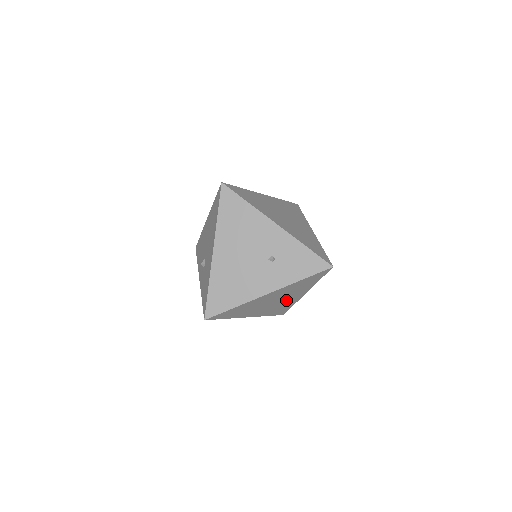
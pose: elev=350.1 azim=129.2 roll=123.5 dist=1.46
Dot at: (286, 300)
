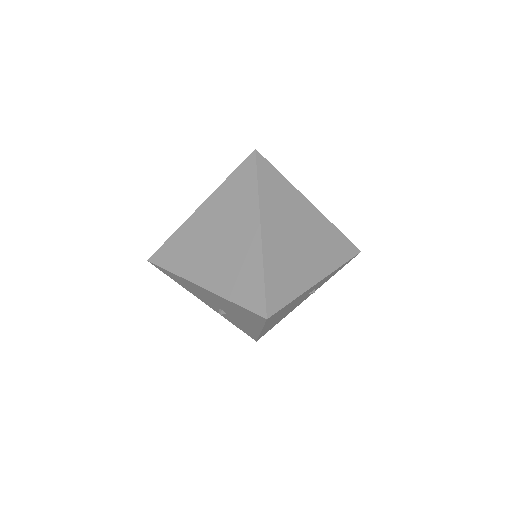
Dot at: occluded
